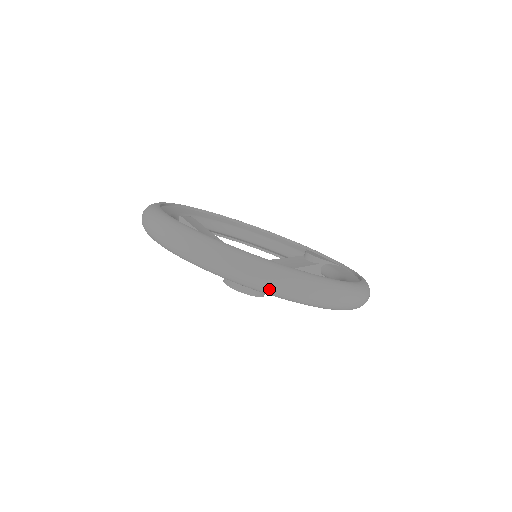
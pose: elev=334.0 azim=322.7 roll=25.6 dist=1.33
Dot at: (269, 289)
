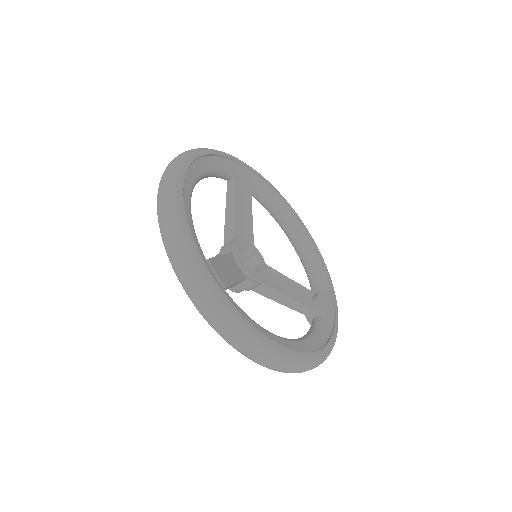
Dot at: (180, 279)
